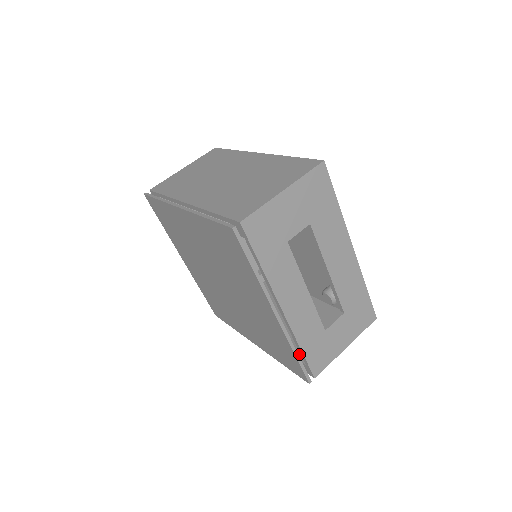
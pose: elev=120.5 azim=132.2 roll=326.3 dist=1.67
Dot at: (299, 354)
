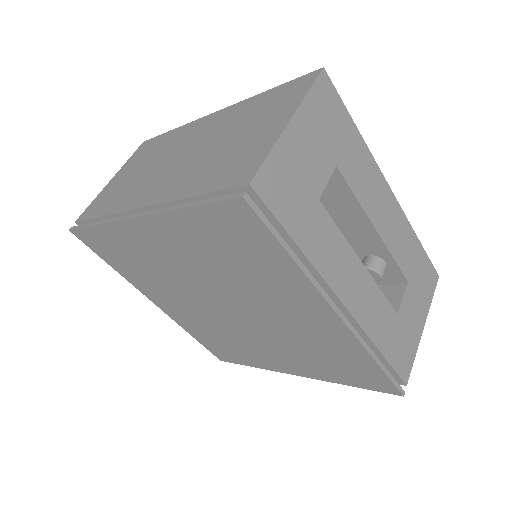
Dot at: occluded
